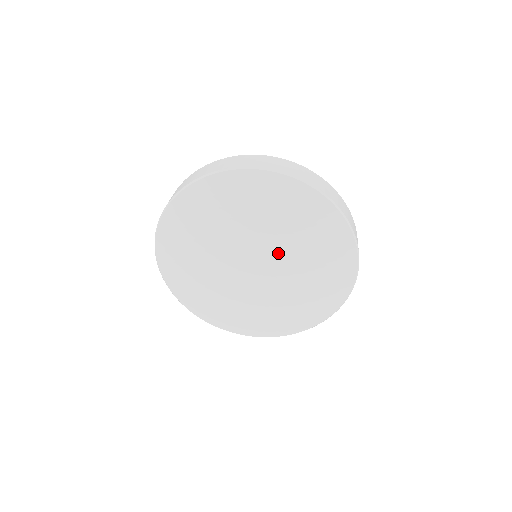
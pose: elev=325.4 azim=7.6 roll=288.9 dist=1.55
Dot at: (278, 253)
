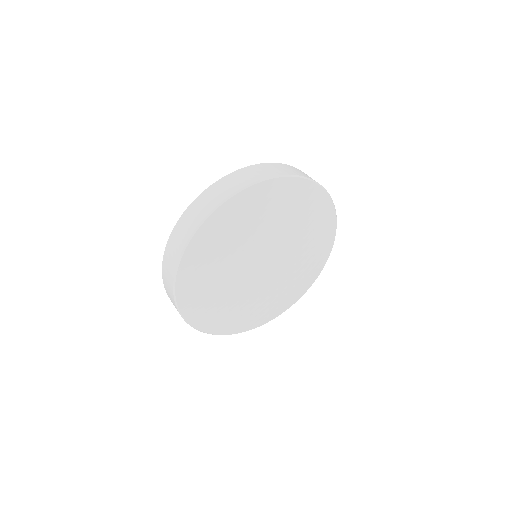
Dot at: (278, 242)
